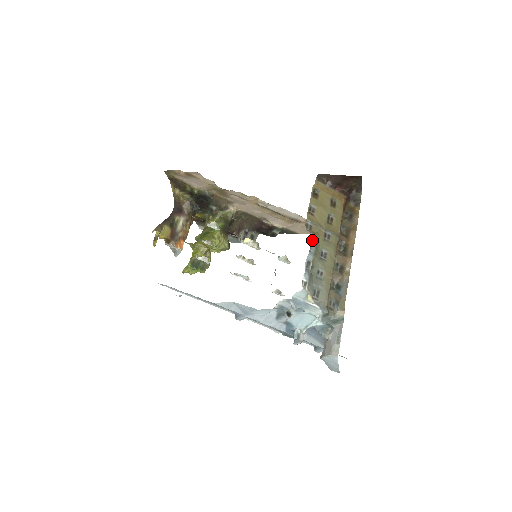
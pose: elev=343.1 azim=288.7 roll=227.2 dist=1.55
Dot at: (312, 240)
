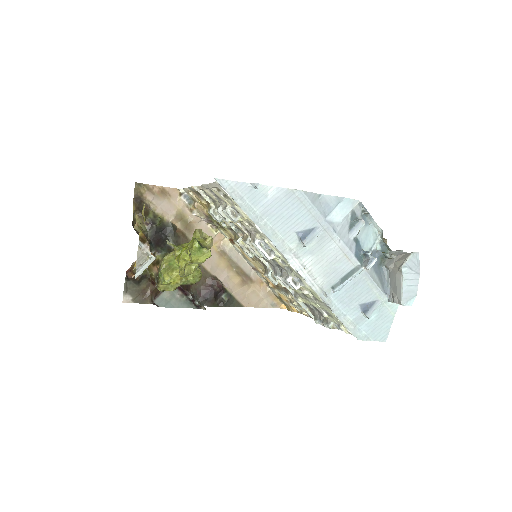
Dot at: occluded
